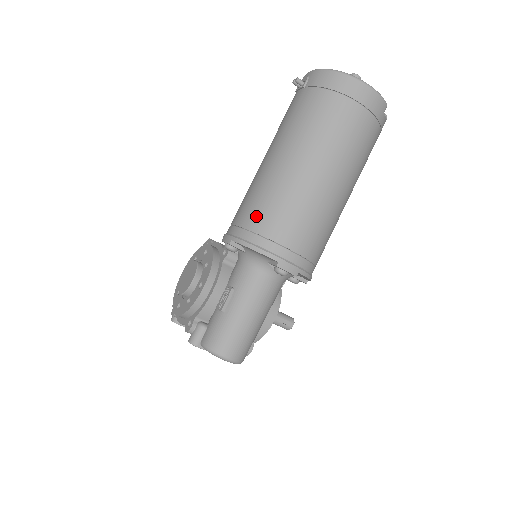
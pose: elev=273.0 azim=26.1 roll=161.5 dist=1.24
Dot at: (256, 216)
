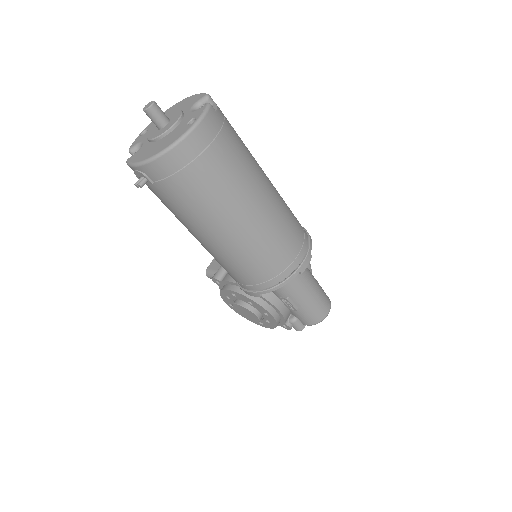
Dot at: (255, 274)
